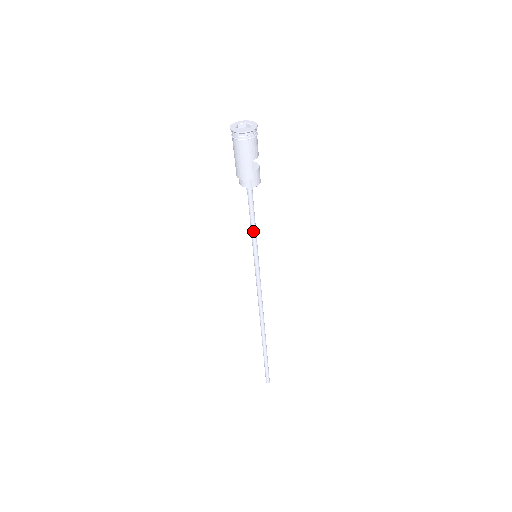
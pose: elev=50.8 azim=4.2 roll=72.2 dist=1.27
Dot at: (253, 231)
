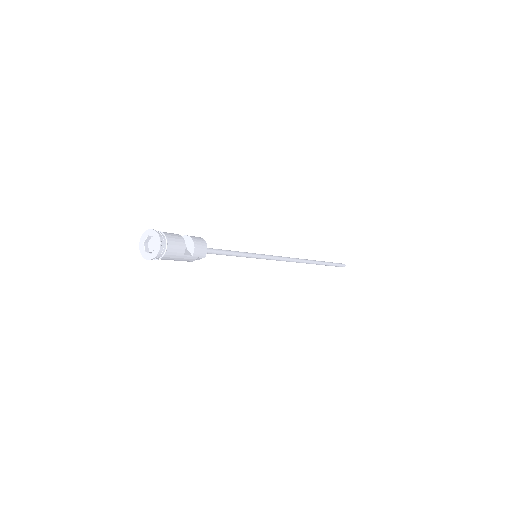
Dot at: (236, 256)
